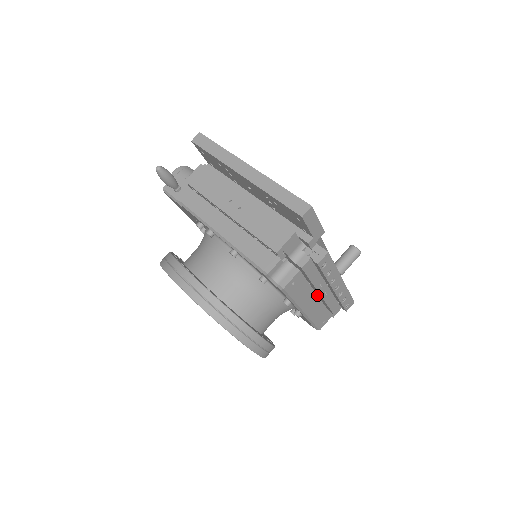
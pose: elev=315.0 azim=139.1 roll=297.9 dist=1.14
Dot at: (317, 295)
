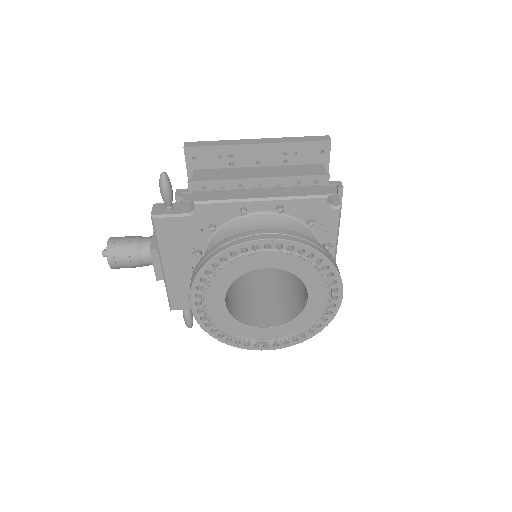
Dot at: occluded
